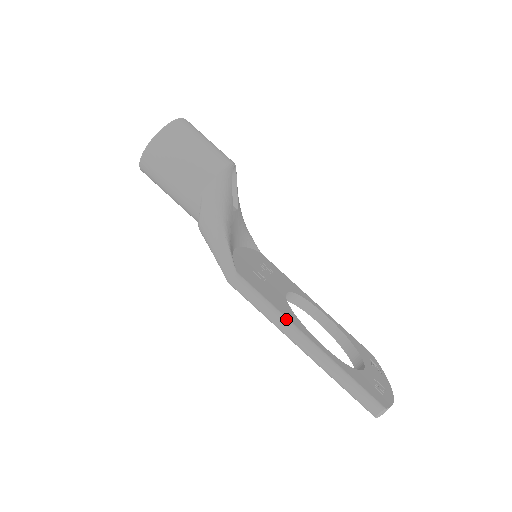
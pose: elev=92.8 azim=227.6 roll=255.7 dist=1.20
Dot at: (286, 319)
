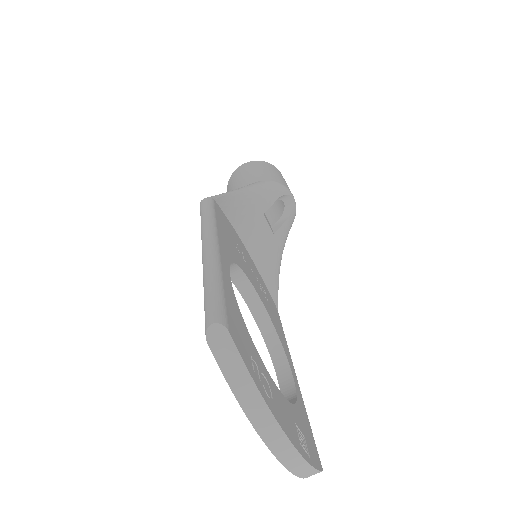
Dot at: (215, 228)
